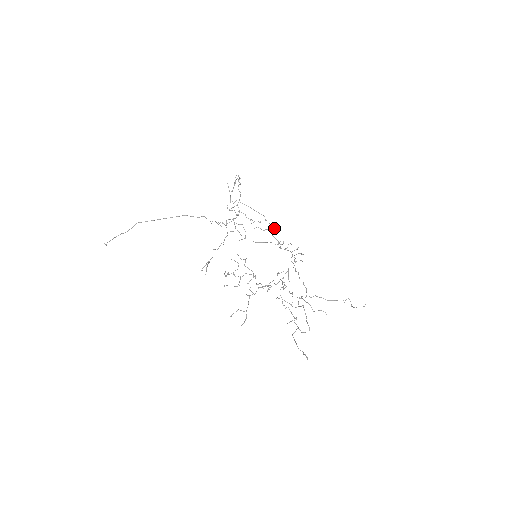
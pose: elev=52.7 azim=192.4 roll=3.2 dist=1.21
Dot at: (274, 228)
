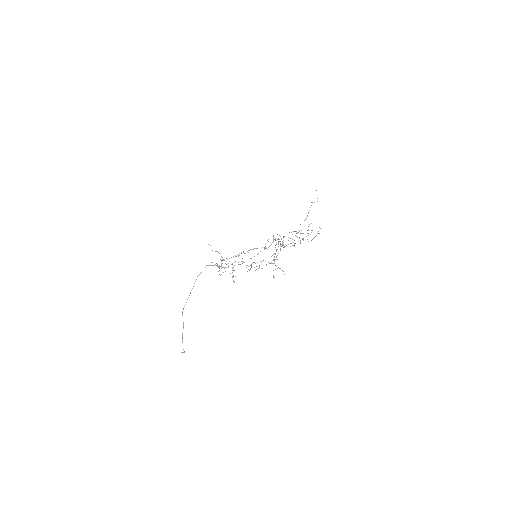
Dot at: occluded
